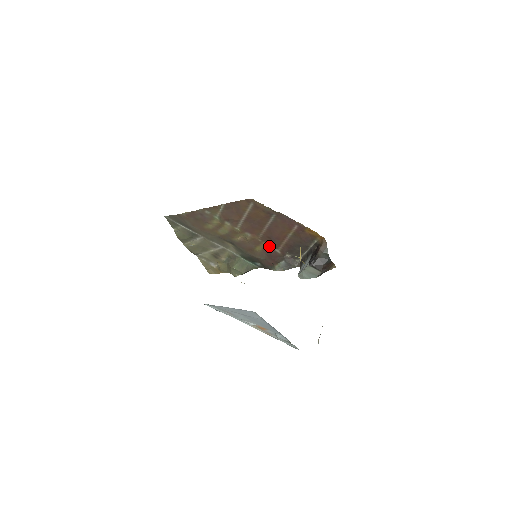
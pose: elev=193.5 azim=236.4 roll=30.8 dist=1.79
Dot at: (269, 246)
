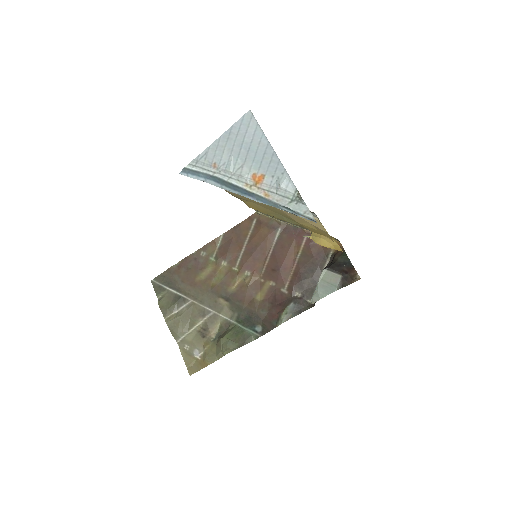
Dot at: (273, 287)
